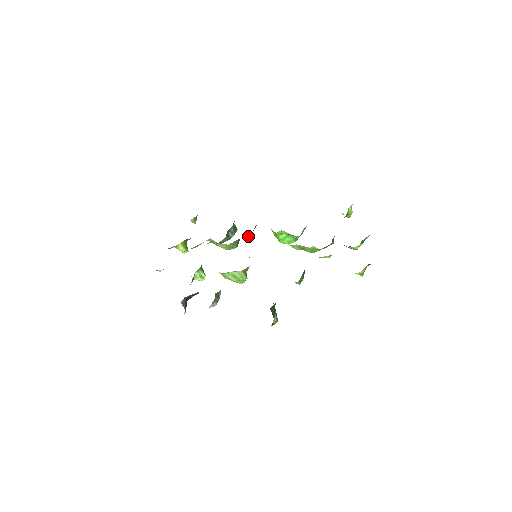
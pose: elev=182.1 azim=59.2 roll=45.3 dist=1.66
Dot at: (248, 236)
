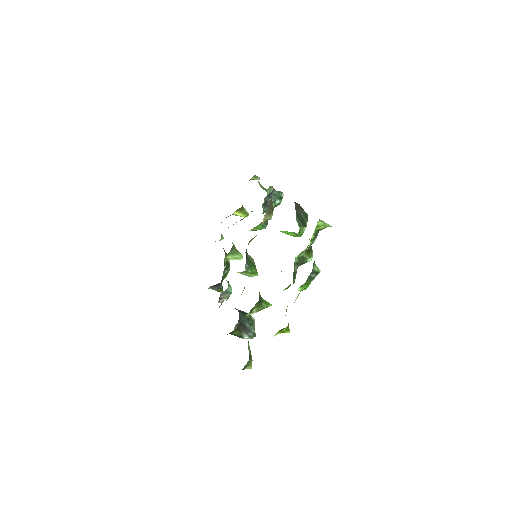
Dot at: (270, 219)
